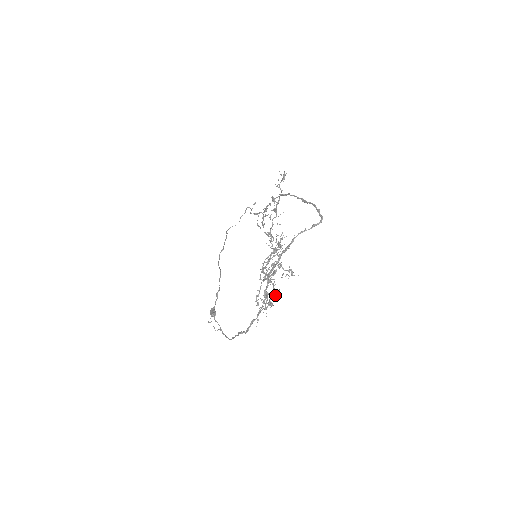
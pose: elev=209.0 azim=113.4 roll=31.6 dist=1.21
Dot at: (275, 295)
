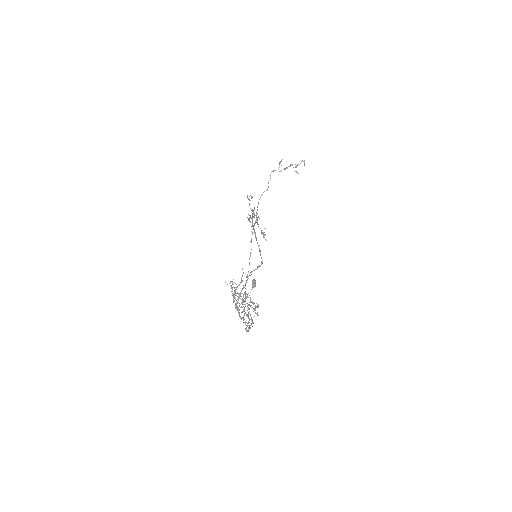
Dot at: (255, 310)
